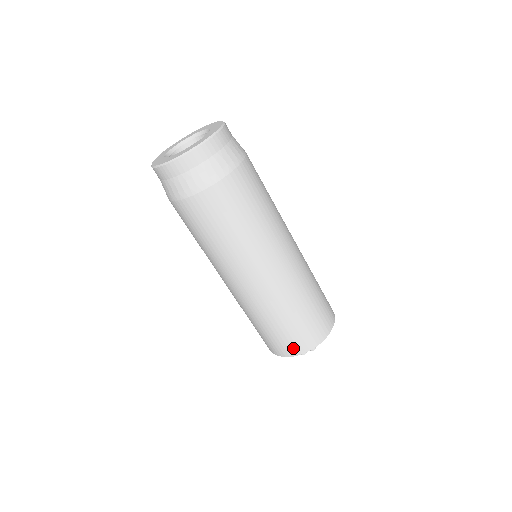
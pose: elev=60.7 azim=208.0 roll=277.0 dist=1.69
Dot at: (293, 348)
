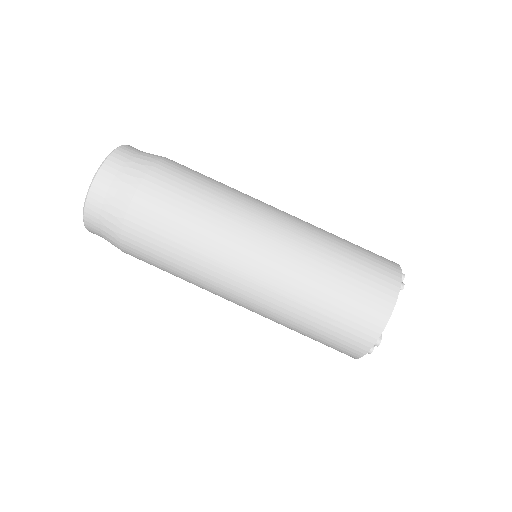
Dot at: (386, 281)
